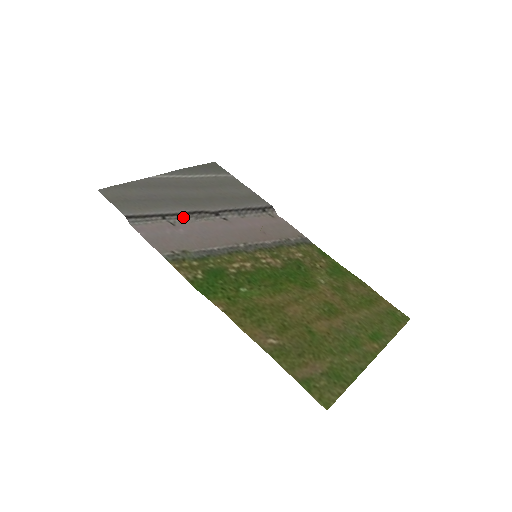
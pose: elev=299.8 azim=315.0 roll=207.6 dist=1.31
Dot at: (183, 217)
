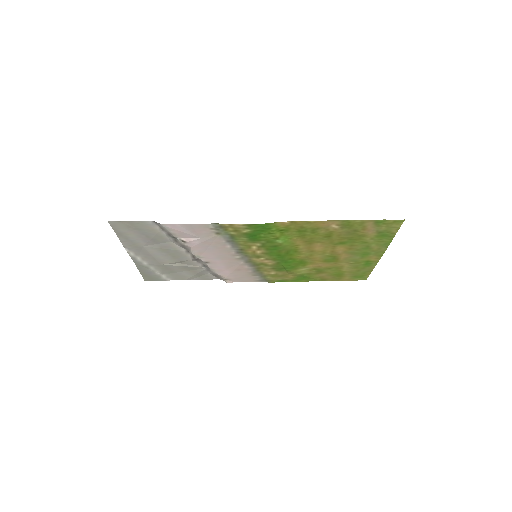
Dot at: (184, 246)
